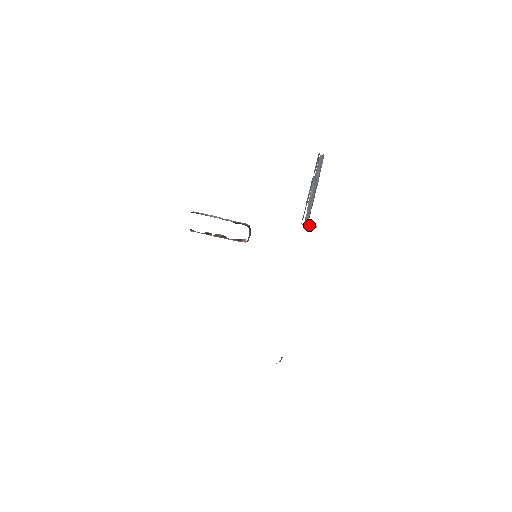
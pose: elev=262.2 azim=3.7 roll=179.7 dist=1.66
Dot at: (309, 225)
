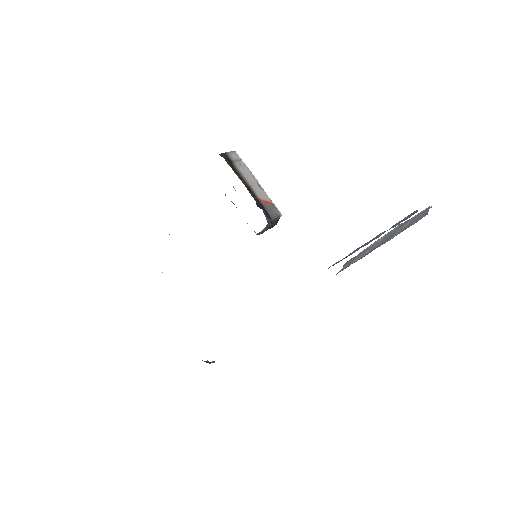
Dot at: occluded
